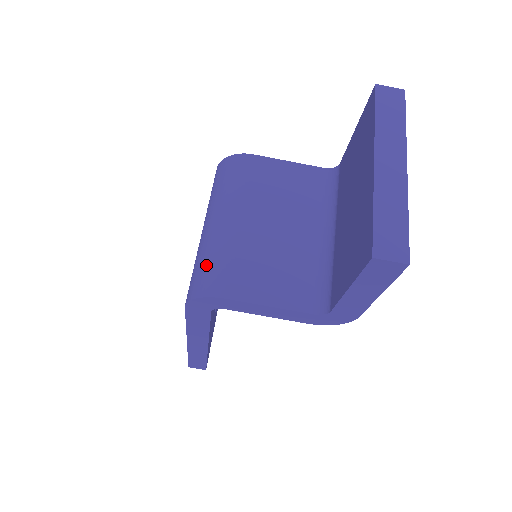
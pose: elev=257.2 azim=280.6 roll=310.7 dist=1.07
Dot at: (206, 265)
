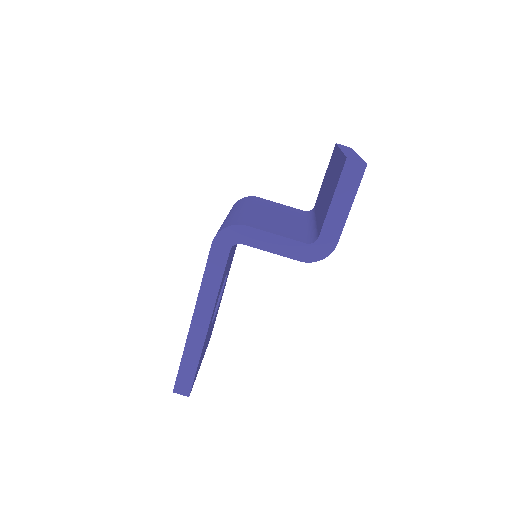
Dot at: (231, 220)
